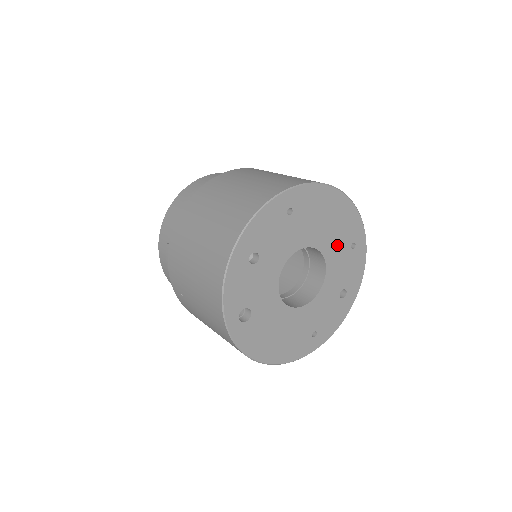
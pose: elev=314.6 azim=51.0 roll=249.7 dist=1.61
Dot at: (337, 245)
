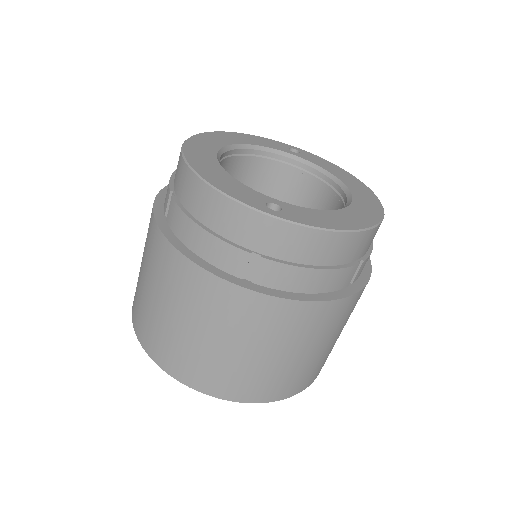
Dot at: occluded
